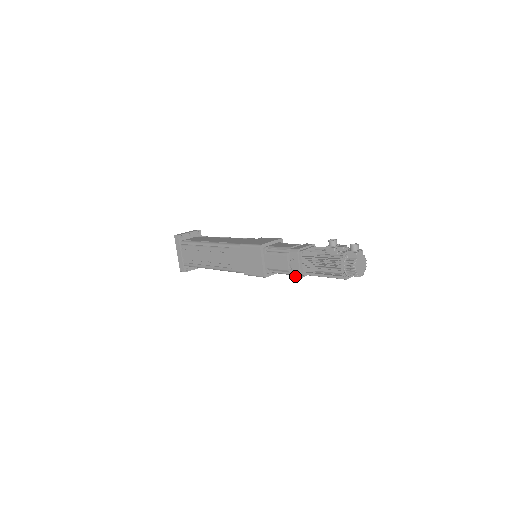
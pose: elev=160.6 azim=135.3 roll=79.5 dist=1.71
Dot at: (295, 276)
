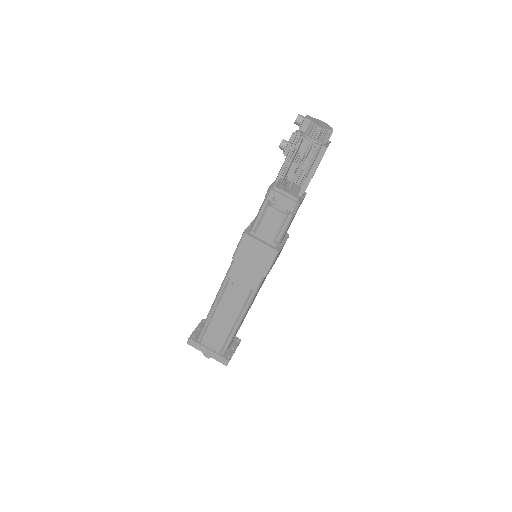
Dot at: (295, 211)
